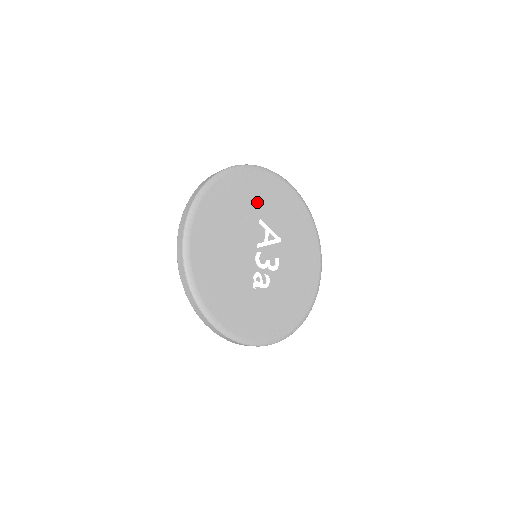
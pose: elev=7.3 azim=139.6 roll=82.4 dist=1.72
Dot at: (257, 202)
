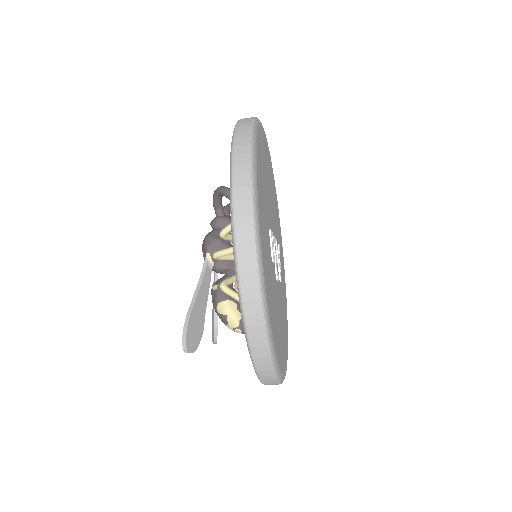
Dot at: (279, 241)
